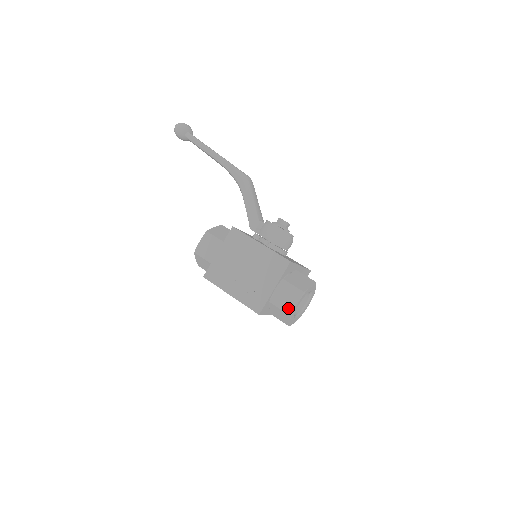
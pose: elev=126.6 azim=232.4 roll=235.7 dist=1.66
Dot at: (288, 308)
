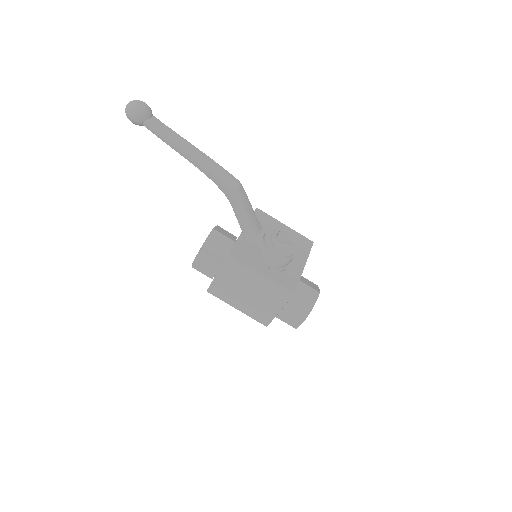
Dot at: (294, 324)
